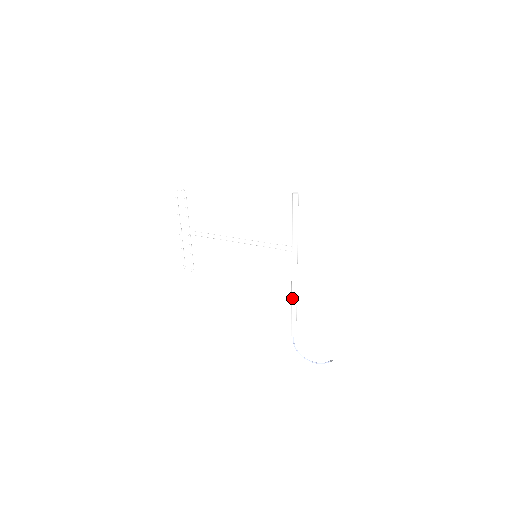
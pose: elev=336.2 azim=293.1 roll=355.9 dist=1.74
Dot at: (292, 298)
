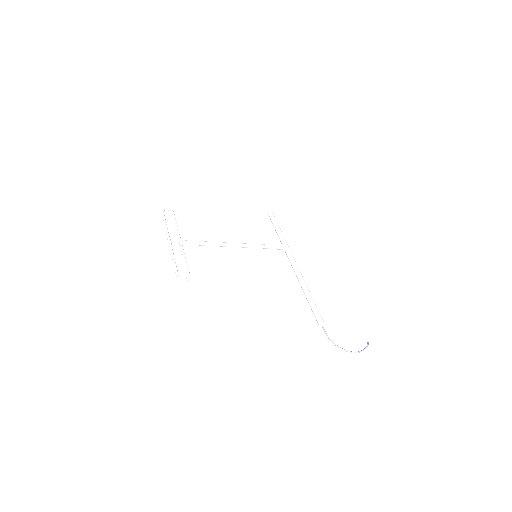
Dot at: (304, 284)
